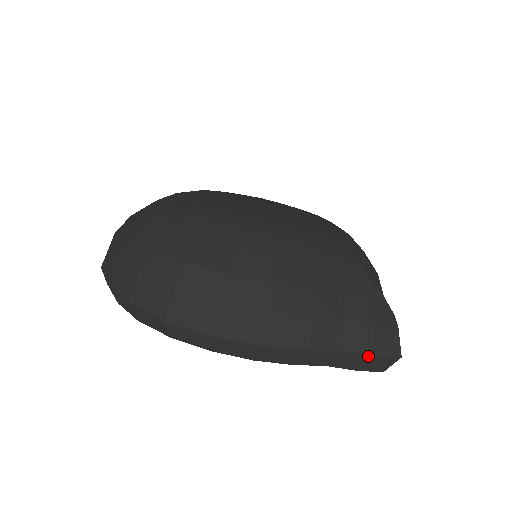
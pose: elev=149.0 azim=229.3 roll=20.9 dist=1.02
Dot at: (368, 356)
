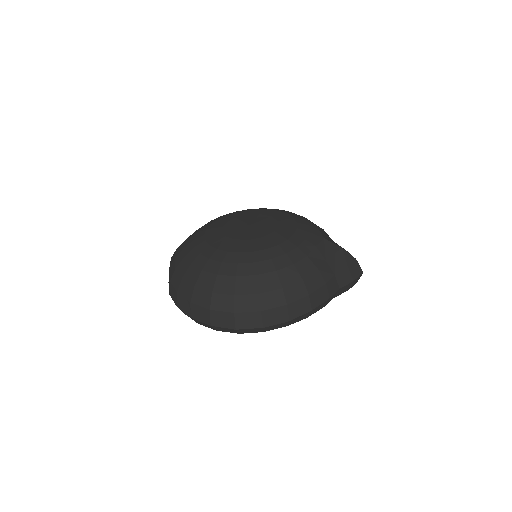
Dot at: (351, 282)
